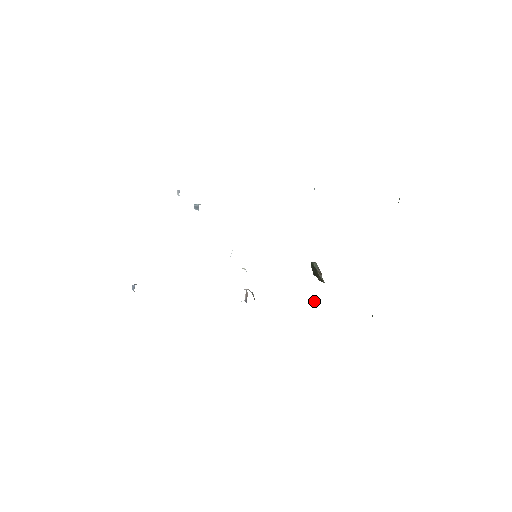
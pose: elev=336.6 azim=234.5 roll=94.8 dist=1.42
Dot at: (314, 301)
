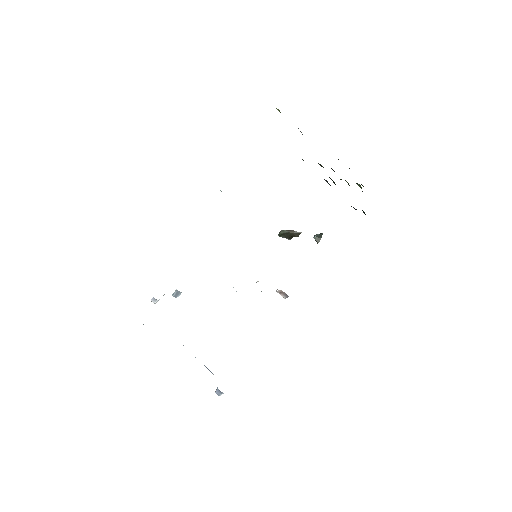
Dot at: (318, 237)
